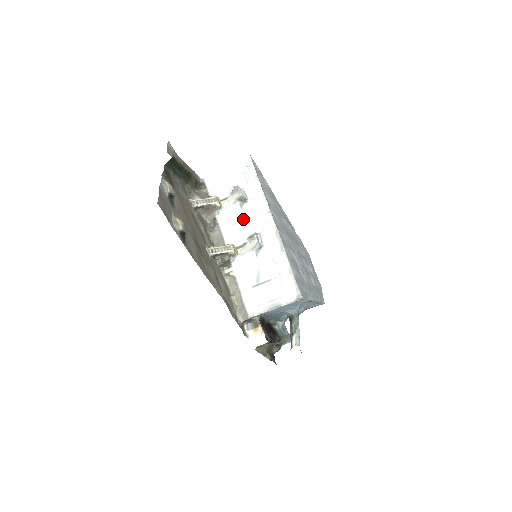
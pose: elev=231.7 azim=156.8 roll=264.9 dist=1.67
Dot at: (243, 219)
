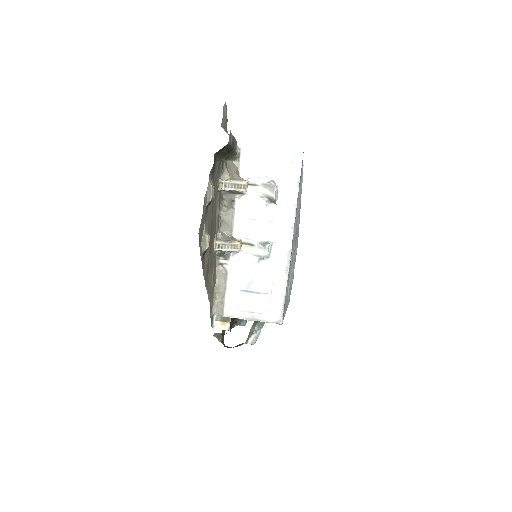
Dot at: (263, 219)
